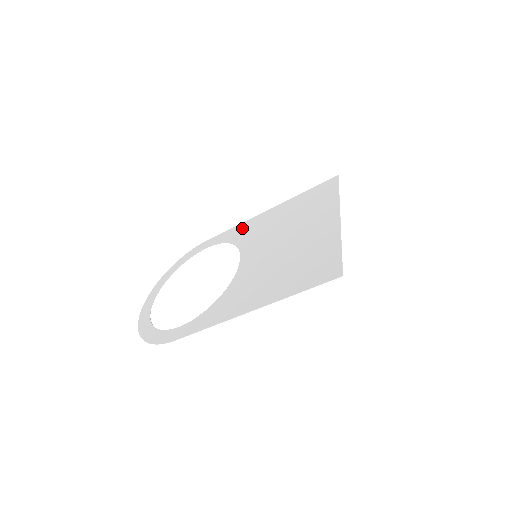
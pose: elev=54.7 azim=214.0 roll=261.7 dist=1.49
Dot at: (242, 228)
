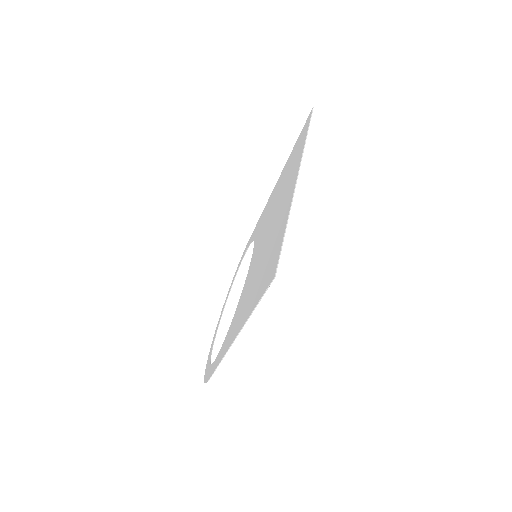
Dot at: (261, 218)
